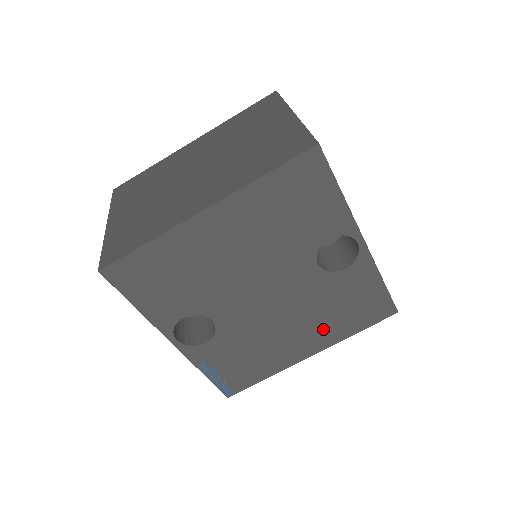
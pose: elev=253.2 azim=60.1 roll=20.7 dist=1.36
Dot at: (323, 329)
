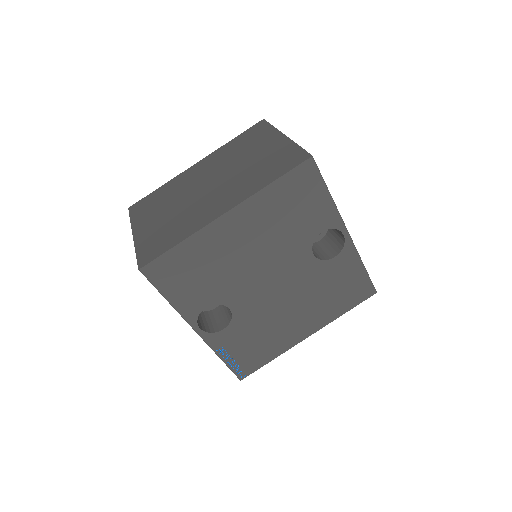
Dot at: (318, 311)
